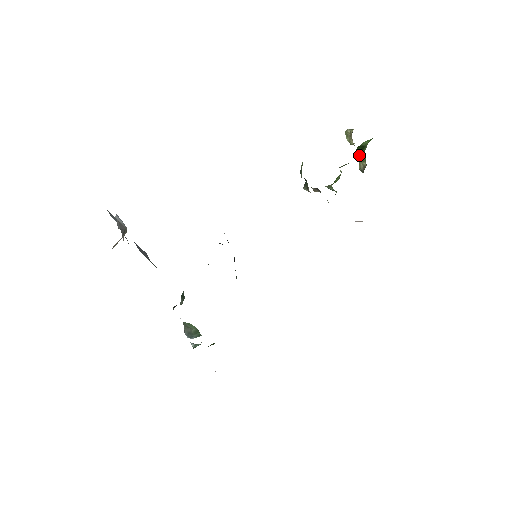
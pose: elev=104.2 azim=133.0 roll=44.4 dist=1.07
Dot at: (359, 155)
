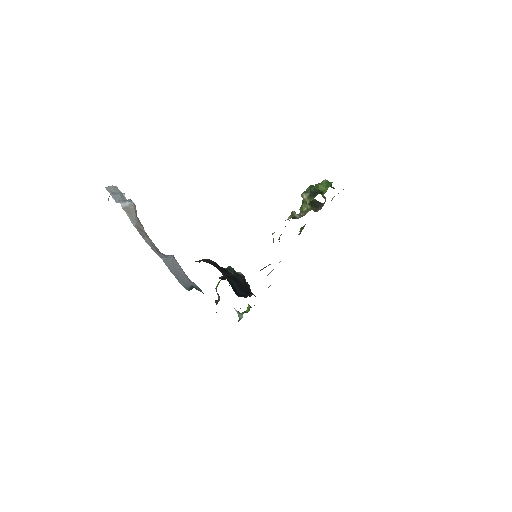
Dot at: occluded
